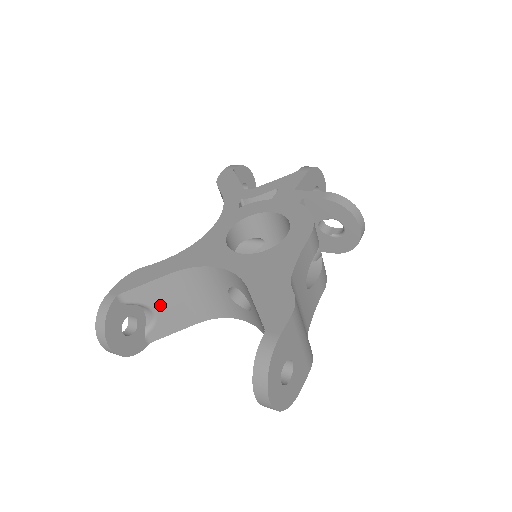
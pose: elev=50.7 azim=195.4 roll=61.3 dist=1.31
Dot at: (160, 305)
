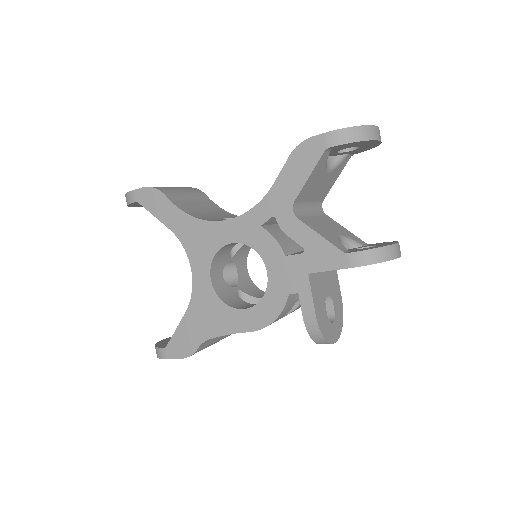
Dot at: occluded
